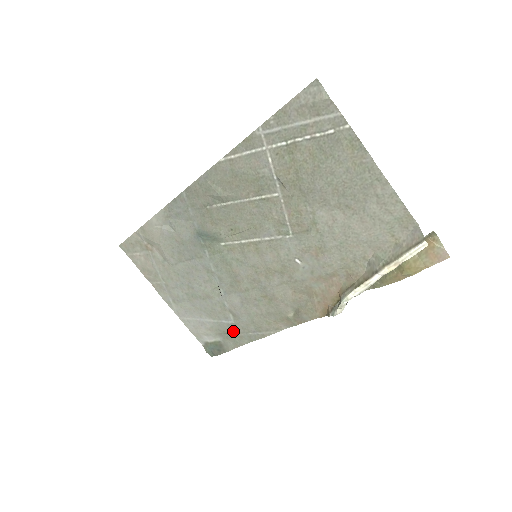
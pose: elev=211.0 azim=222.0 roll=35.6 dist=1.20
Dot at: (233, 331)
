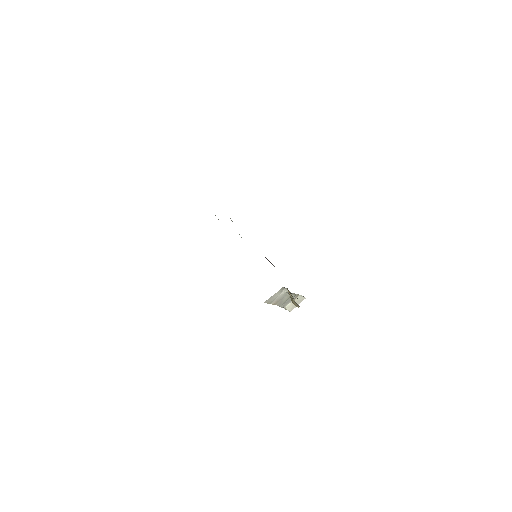
Dot at: occluded
